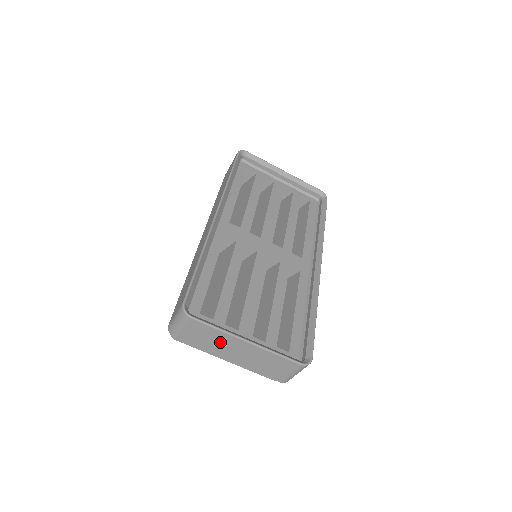
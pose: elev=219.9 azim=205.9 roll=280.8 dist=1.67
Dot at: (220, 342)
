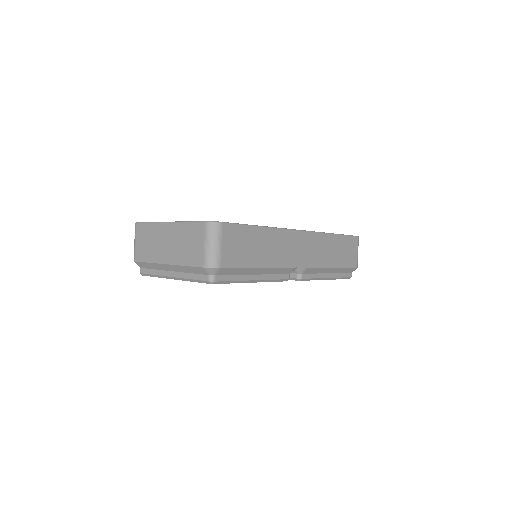
Dot at: (155, 239)
